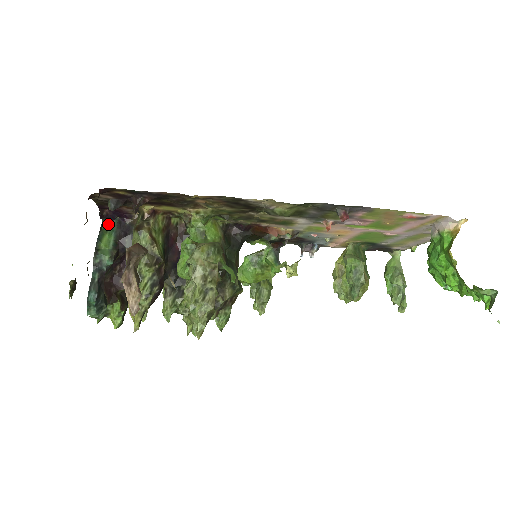
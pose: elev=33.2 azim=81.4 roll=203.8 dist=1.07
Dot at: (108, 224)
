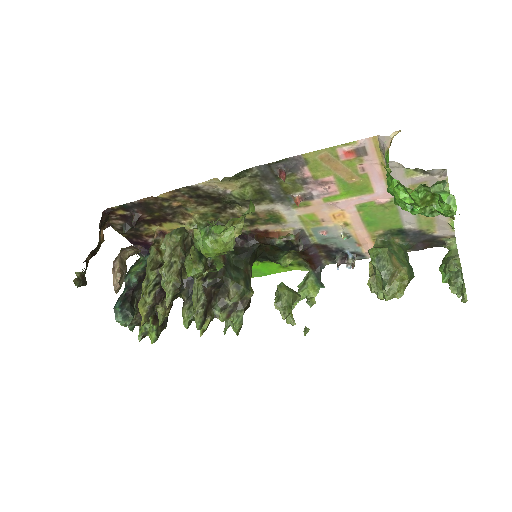
Dot at: (144, 258)
